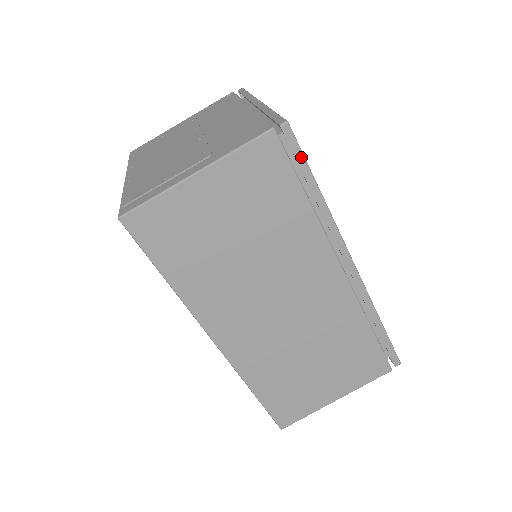
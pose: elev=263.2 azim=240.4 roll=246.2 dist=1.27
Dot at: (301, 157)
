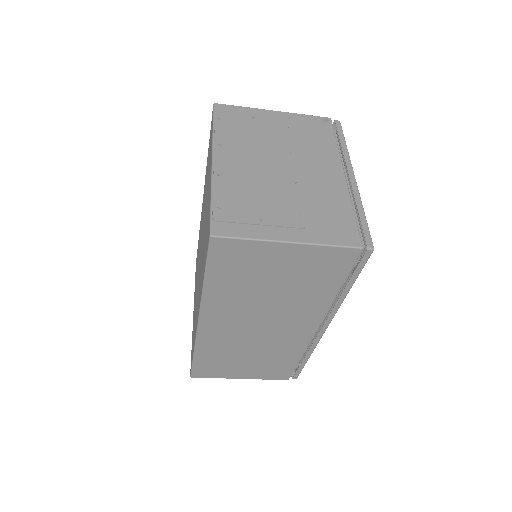
Dot at: (360, 269)
